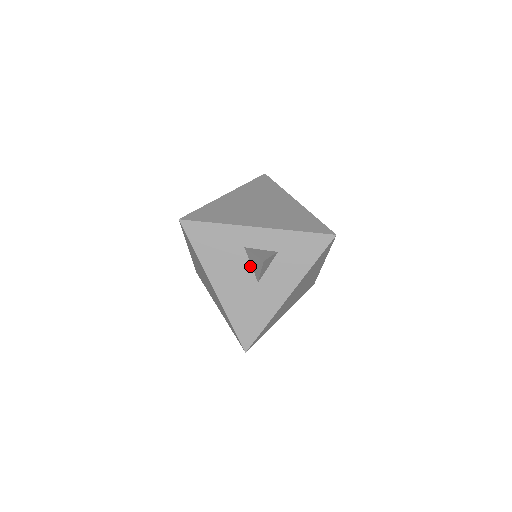
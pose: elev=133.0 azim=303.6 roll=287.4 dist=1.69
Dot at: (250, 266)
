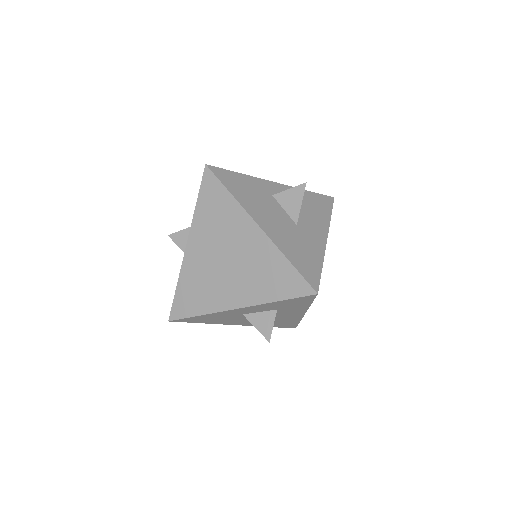
Dot at: (284, 211)
